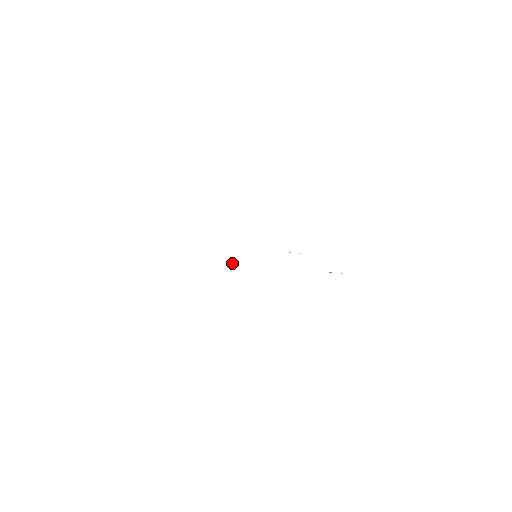
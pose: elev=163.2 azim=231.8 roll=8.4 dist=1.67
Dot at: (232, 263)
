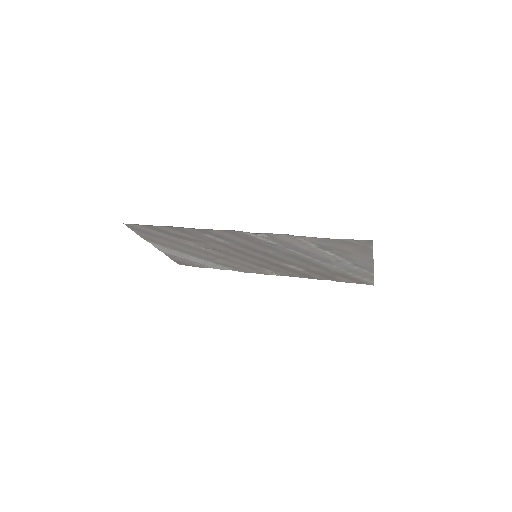
Dot at: (262, 233)
